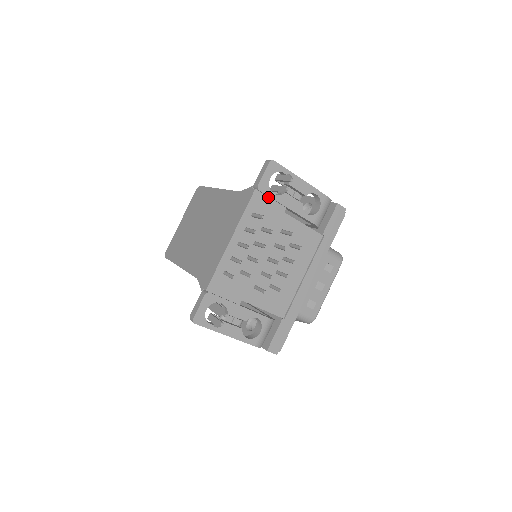
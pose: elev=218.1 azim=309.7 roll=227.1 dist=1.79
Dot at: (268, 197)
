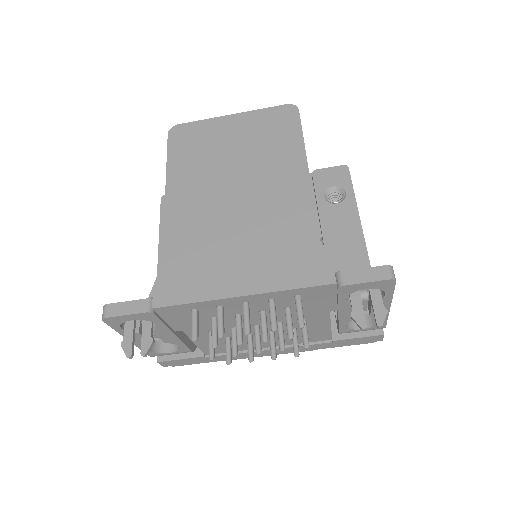
Dot at: (336, 295)
